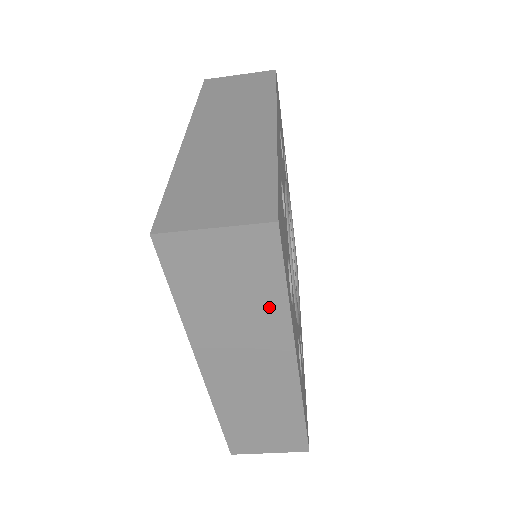
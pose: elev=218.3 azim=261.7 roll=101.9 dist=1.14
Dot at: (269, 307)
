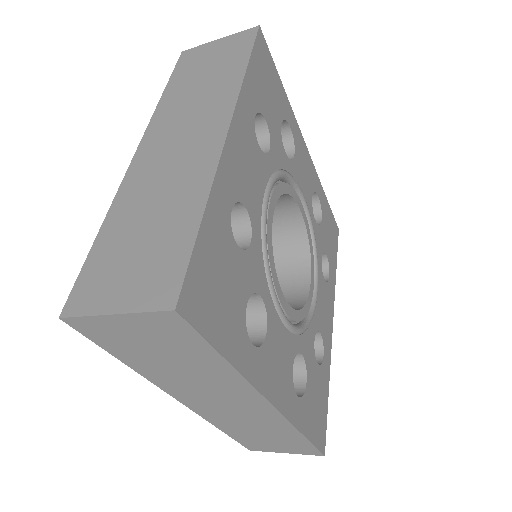
Dot at: (214, 368)
